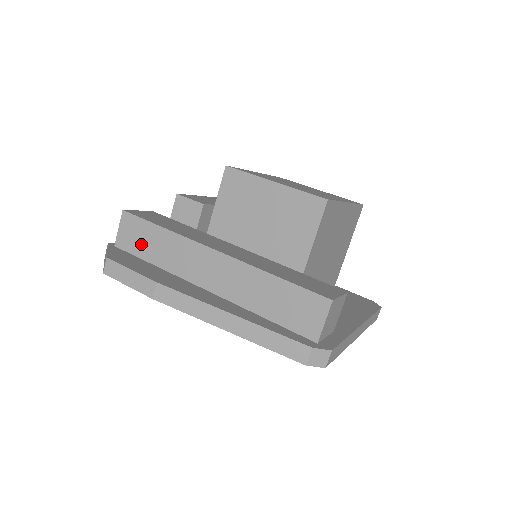
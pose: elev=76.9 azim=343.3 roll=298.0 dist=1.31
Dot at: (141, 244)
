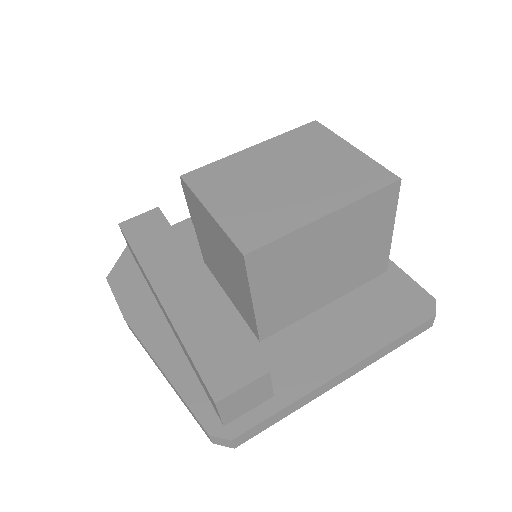
Dot at: (135, 259)
